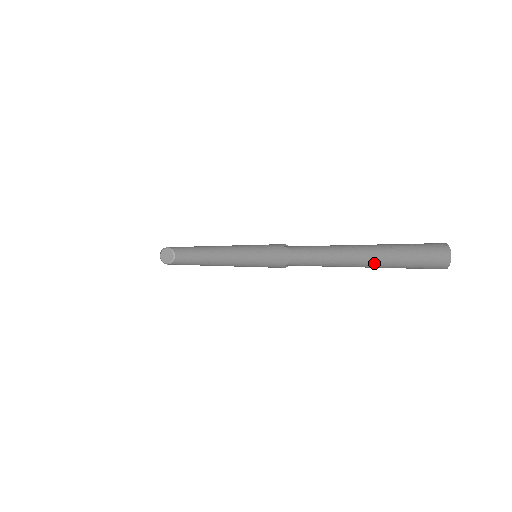
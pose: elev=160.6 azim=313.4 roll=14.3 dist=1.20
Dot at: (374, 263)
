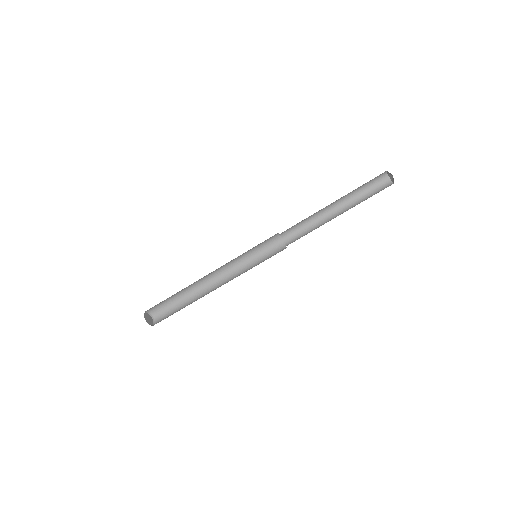
Dot at: (349, 207)
